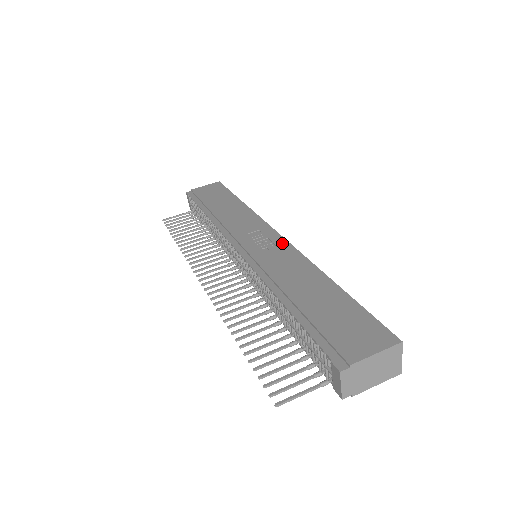
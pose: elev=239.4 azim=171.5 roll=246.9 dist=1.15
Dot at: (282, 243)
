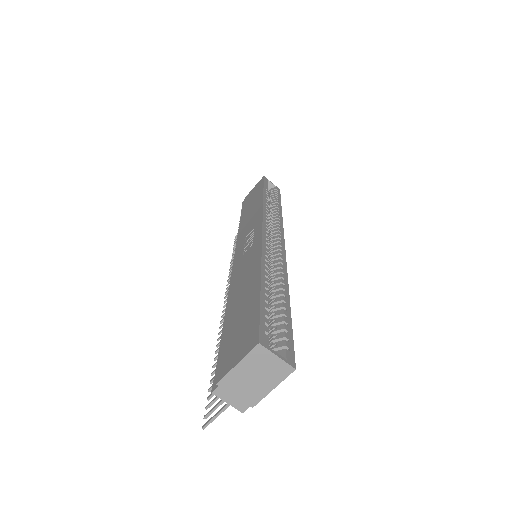
Dot at: (257, 238)
